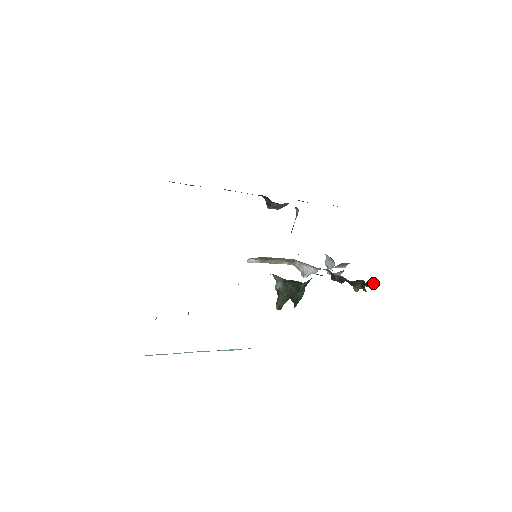
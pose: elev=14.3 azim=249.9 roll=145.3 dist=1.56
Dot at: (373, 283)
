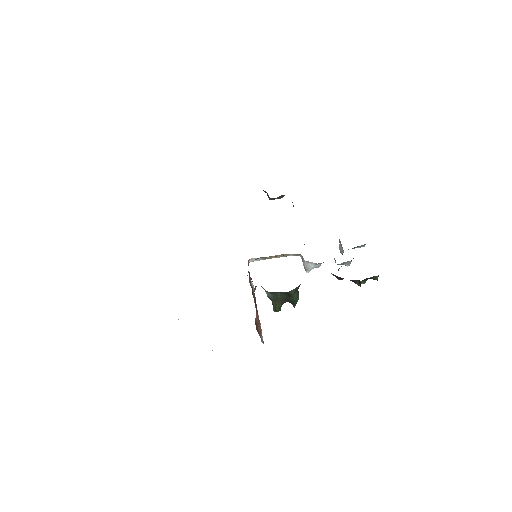
Dot at: (376, 277)
